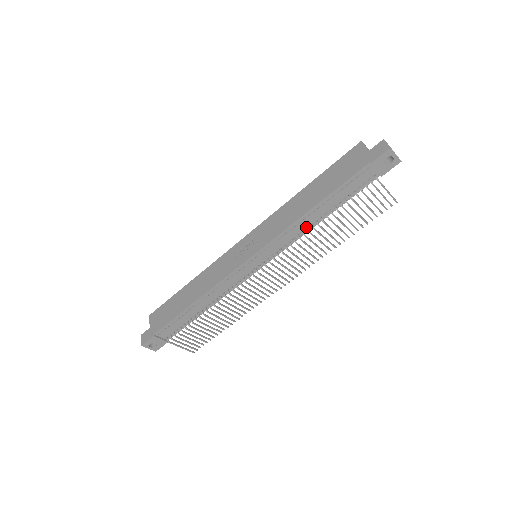
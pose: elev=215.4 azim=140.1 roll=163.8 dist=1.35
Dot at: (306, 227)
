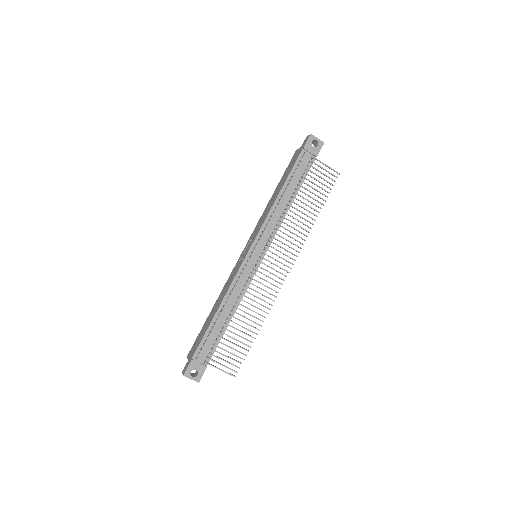
Dot at: (282, 212)
